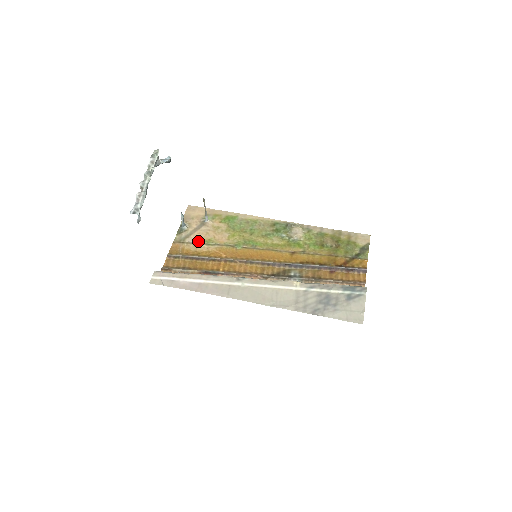
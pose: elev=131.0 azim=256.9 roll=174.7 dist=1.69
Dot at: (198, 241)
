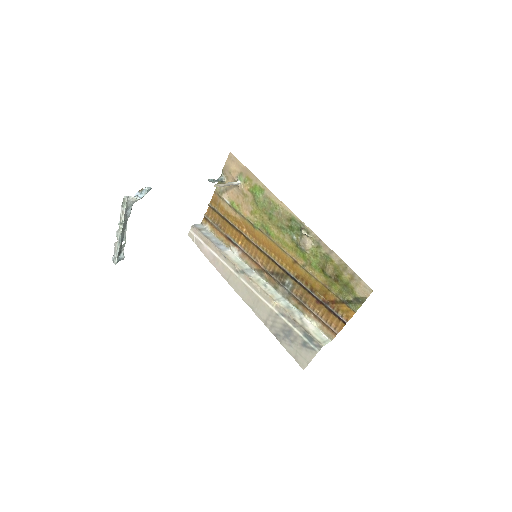
Dot at: (230, 202)
